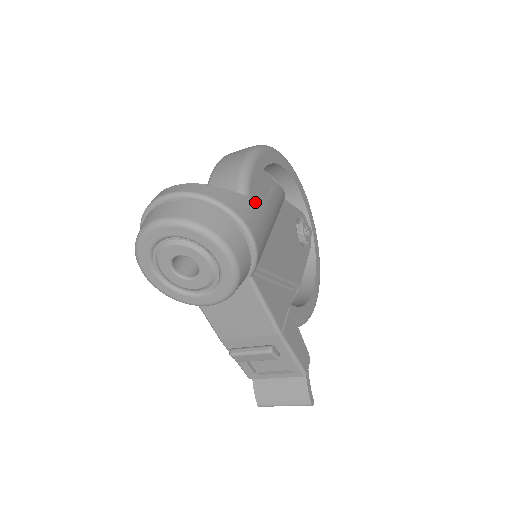
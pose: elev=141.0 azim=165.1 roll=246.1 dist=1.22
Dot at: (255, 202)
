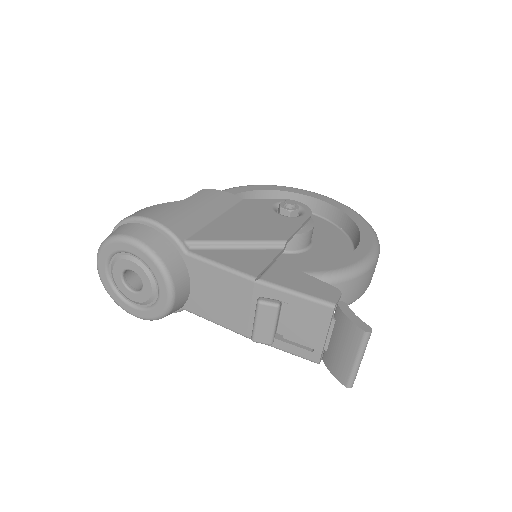
Dot at: (162, 205)
